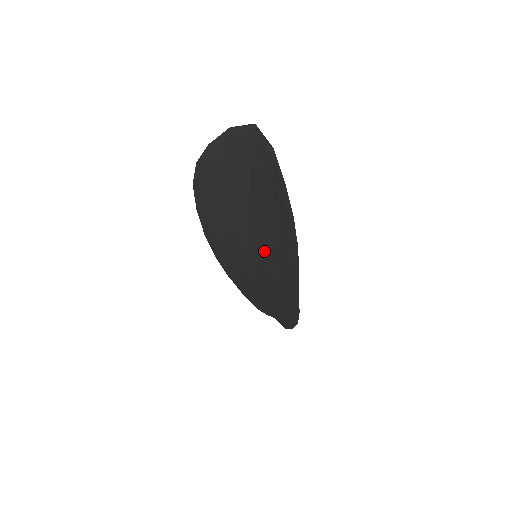
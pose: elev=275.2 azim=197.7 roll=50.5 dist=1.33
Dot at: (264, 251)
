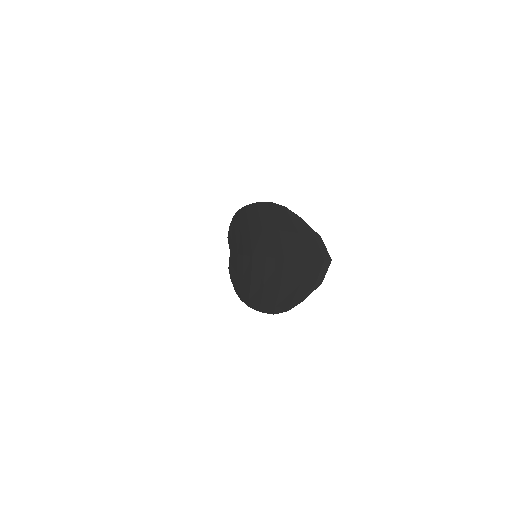
Dot at: (261, 272)
